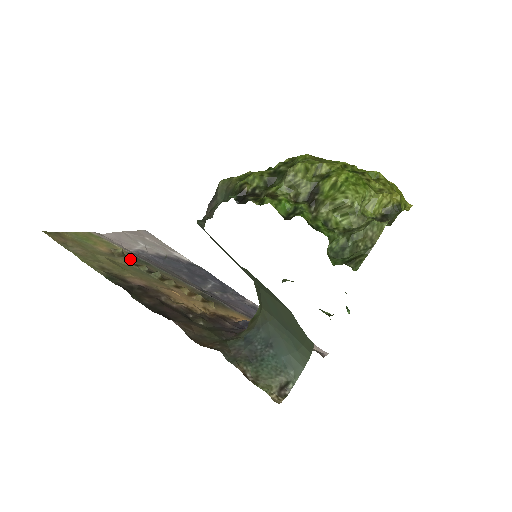
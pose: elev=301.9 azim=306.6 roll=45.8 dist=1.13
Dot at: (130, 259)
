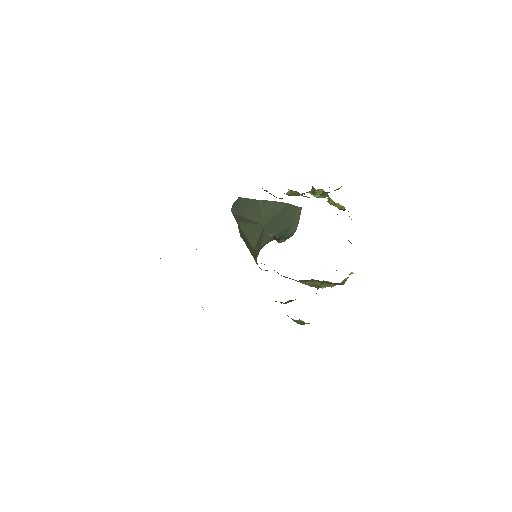
Dot at: occluded
